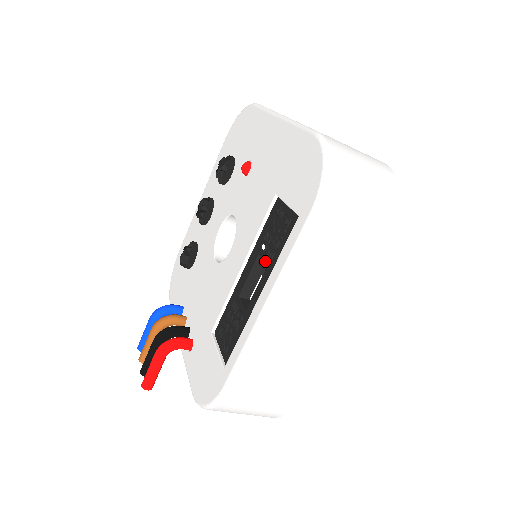
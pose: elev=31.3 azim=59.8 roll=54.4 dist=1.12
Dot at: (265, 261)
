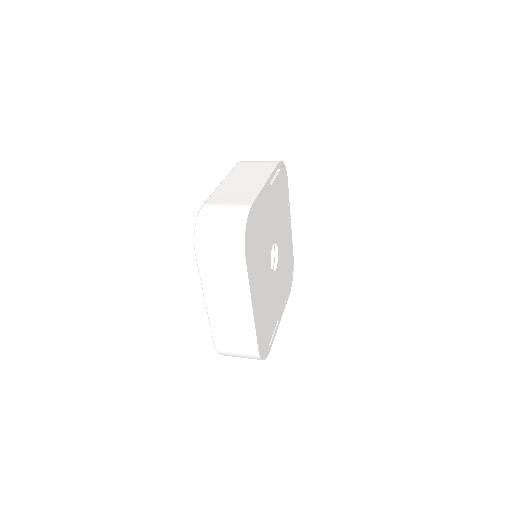
Dot at: occluded
